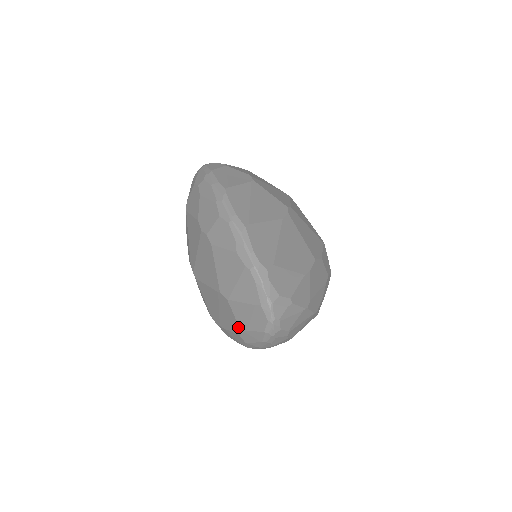
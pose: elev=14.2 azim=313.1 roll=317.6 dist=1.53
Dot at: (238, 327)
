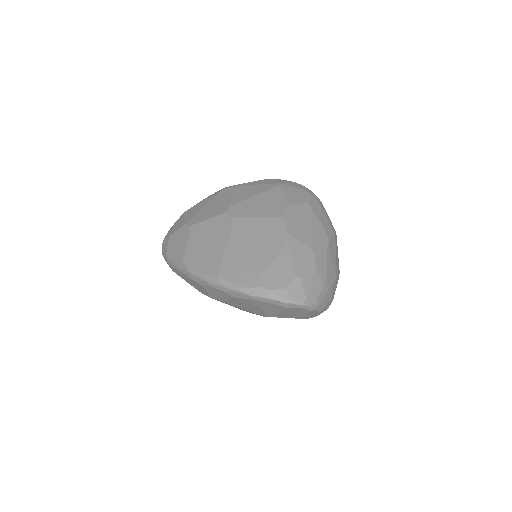
Dot at: occluded
